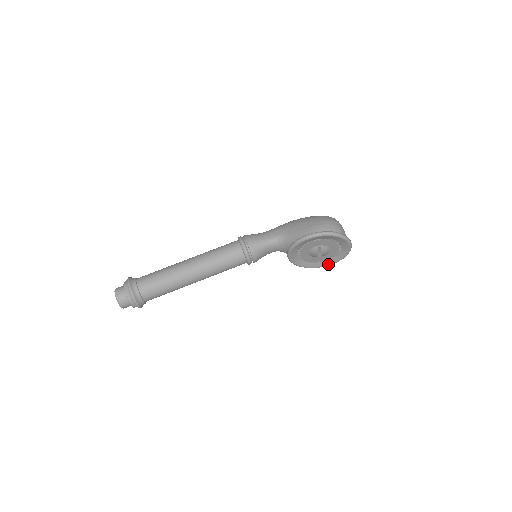
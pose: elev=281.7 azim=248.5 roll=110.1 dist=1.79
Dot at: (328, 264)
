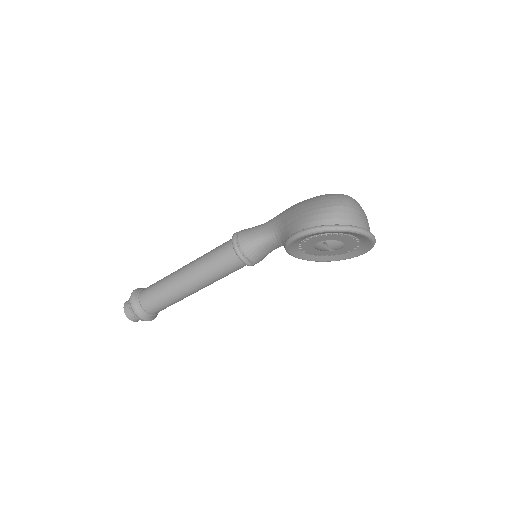
Dot at: (355, 255)
